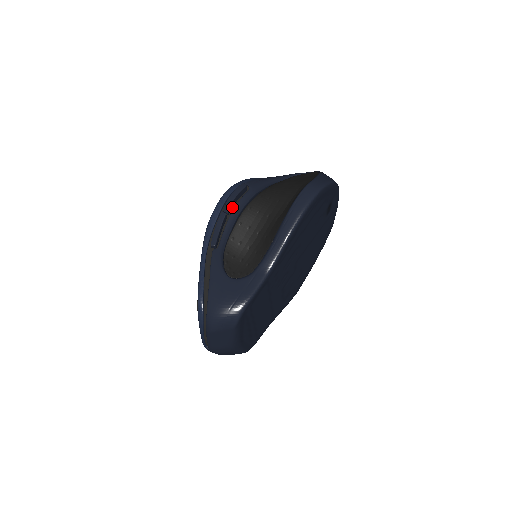
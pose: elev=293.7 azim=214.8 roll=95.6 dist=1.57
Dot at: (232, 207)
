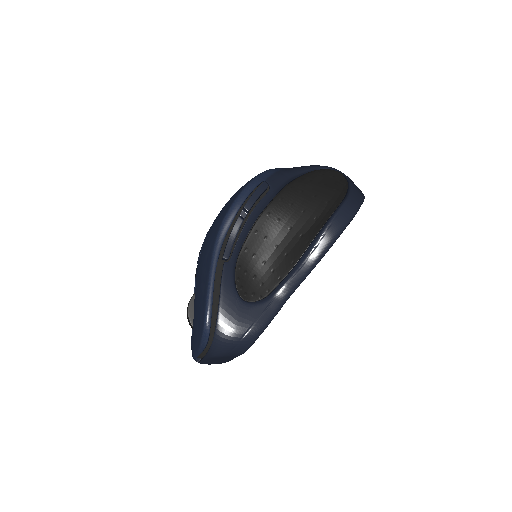
Dot at: occluded
